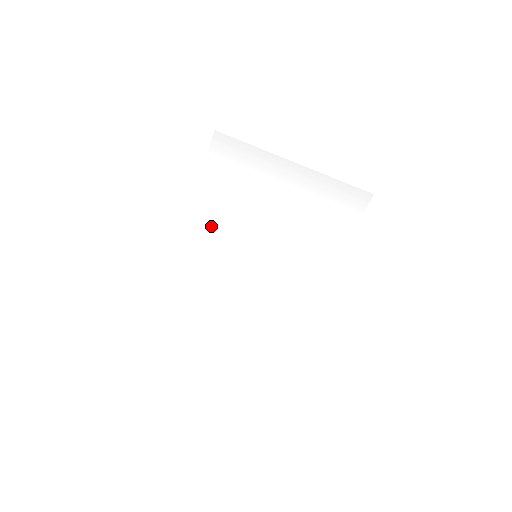
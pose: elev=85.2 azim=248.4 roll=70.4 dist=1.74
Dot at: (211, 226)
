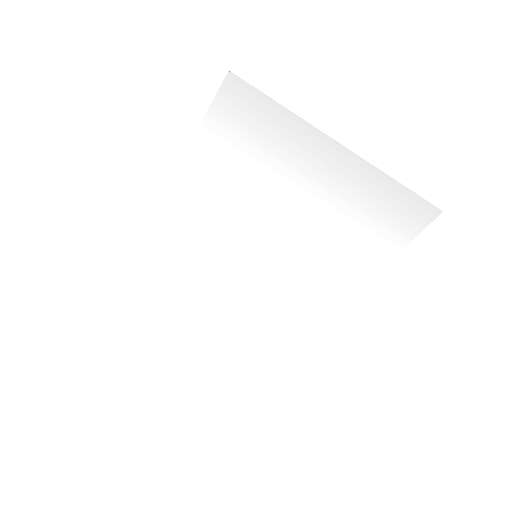
Dot at: (200, 207)
